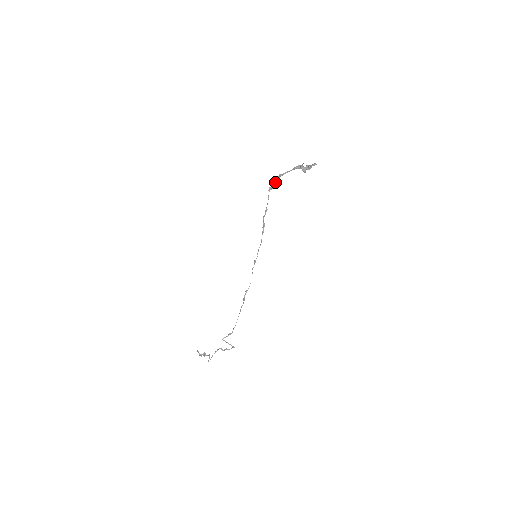
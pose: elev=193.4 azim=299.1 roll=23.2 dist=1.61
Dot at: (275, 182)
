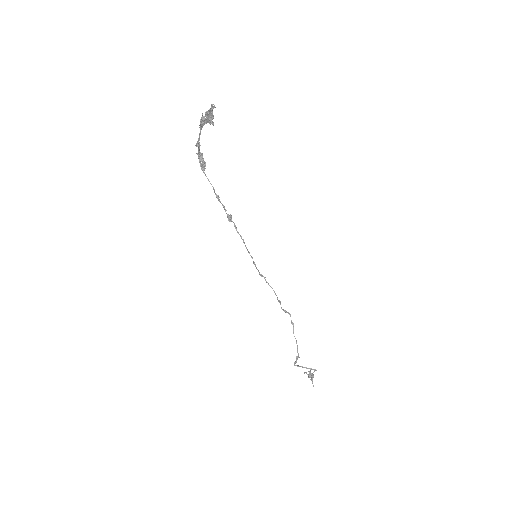
Dot at: (202, 157)
